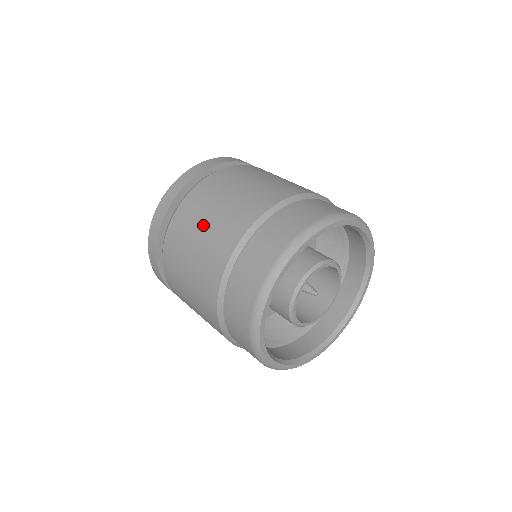
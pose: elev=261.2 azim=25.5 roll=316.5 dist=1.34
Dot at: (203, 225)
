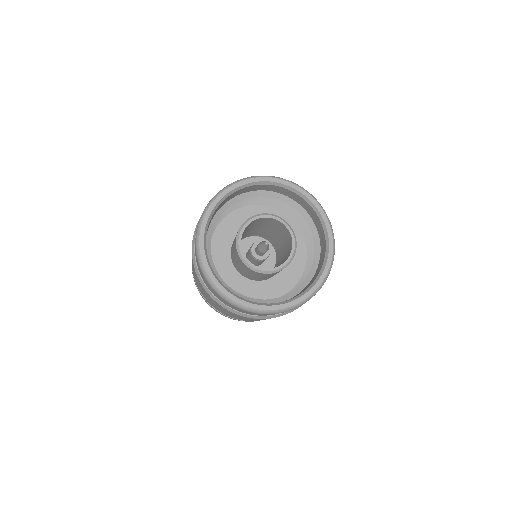
Dot at: occluded
